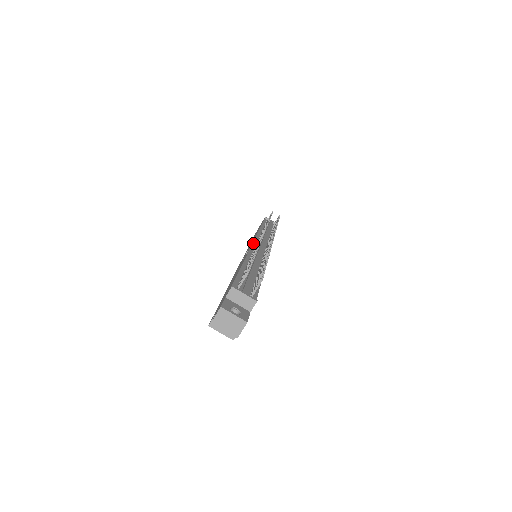
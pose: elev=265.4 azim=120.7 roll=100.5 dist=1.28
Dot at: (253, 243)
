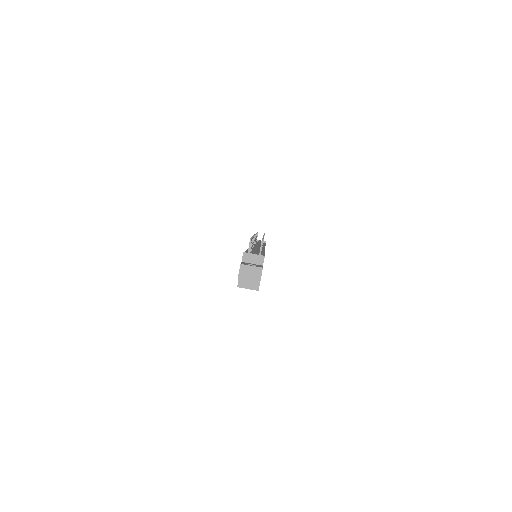
Dot at: occluded
